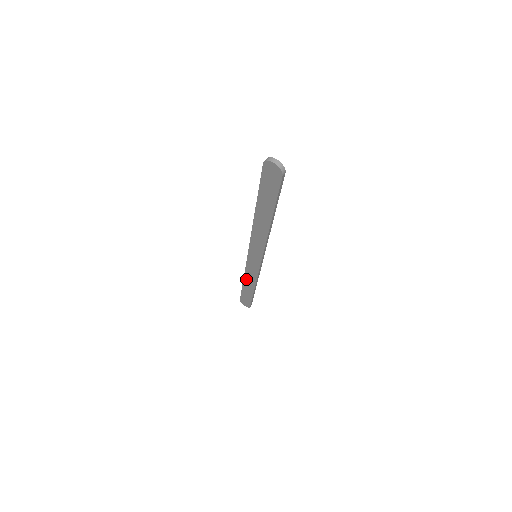
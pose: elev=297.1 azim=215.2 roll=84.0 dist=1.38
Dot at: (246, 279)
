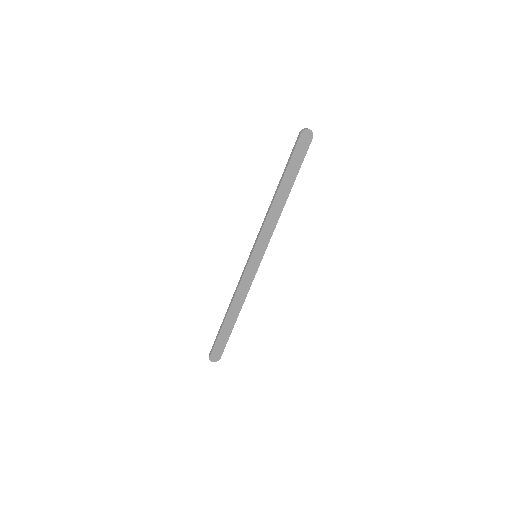
Dot at: (234, 303)
